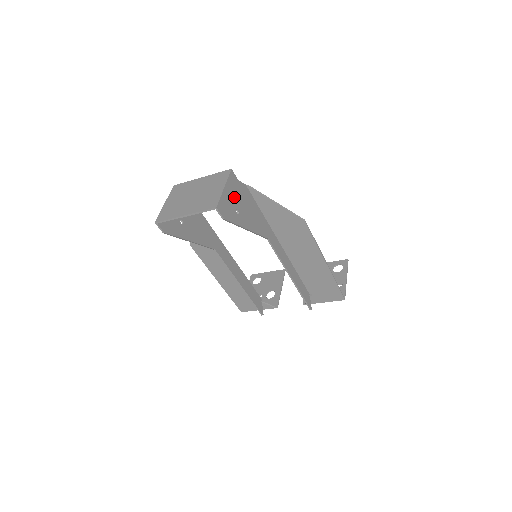
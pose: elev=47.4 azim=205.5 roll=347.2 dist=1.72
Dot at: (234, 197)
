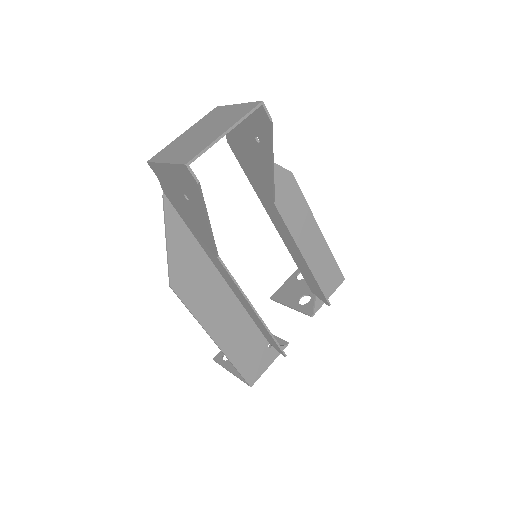
Dot at: (244, 126)
